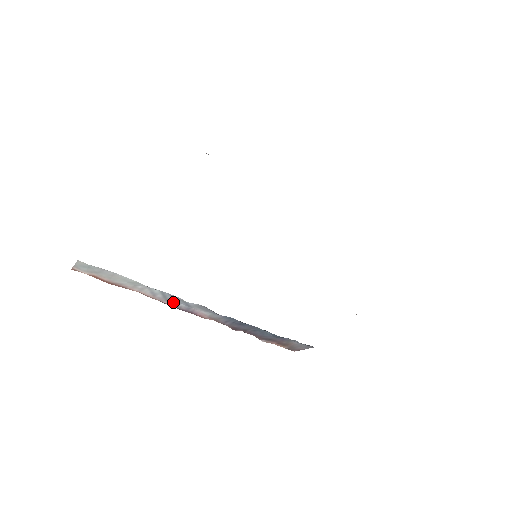
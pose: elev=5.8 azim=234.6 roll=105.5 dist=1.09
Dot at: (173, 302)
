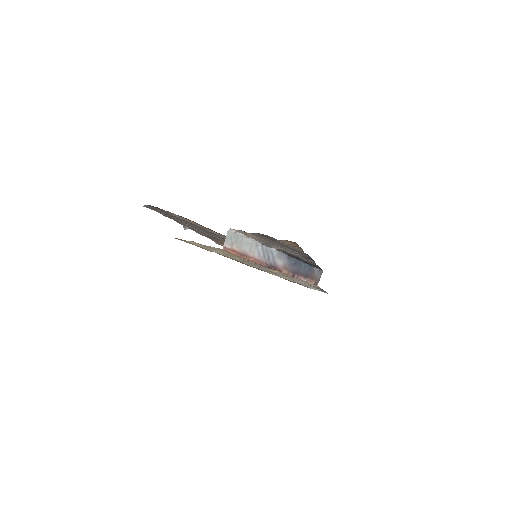
Dot at: (267, 259)
